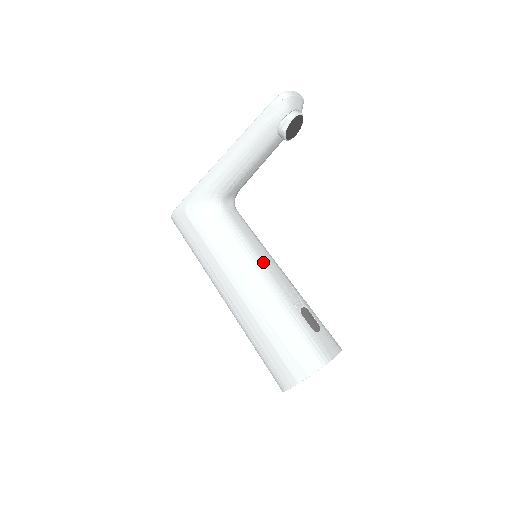
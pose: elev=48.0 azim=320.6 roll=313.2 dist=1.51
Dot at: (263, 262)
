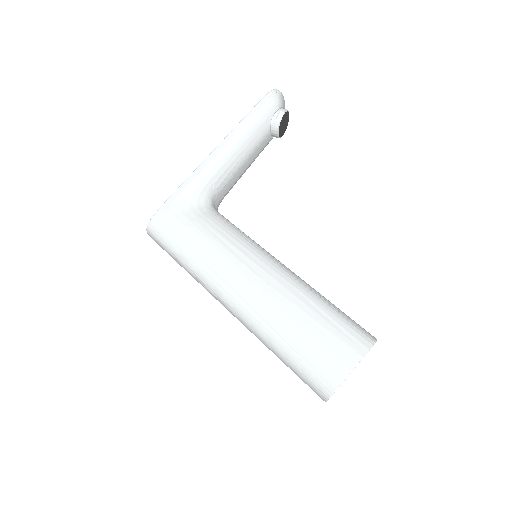
Dot at: (270, 254)
